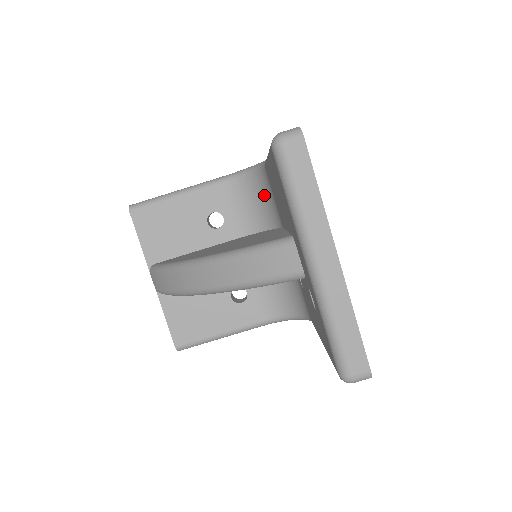
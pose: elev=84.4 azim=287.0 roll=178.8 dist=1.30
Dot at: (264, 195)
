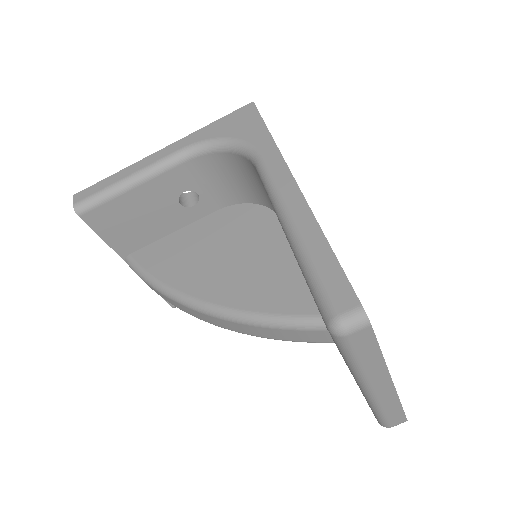
Dot at: (250, 177)
